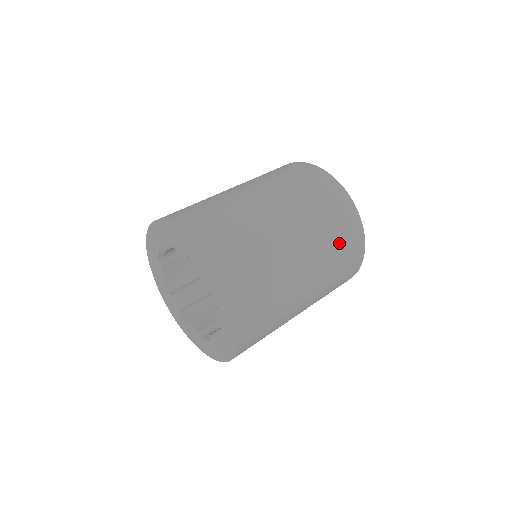
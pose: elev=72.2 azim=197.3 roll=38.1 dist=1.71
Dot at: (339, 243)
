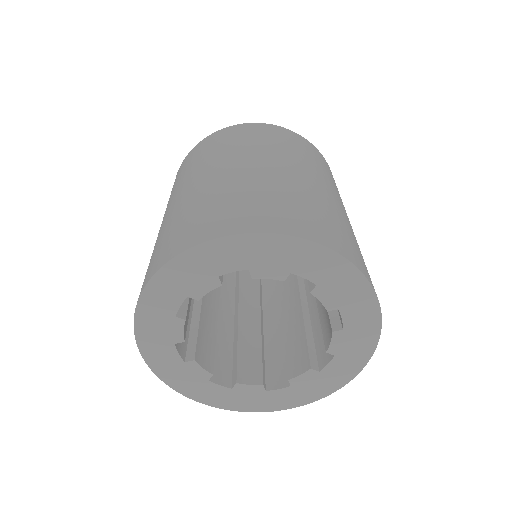
Dot at: occluded
